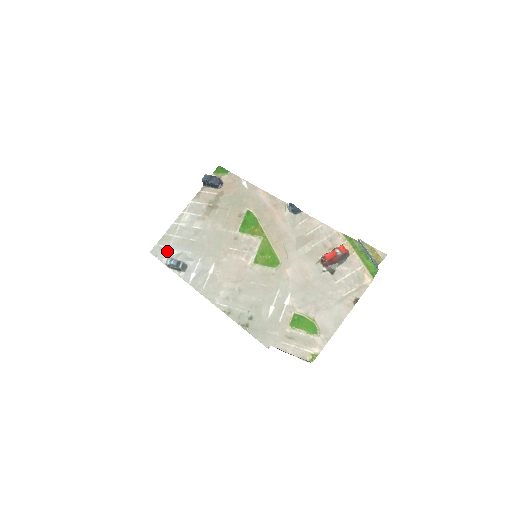
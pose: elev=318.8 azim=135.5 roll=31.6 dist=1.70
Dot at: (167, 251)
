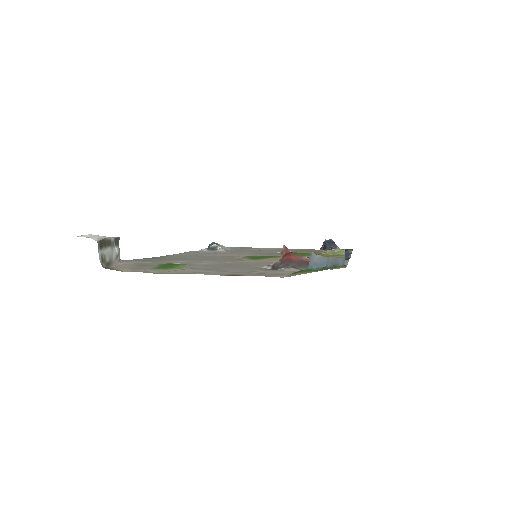
Dot at: occluded
